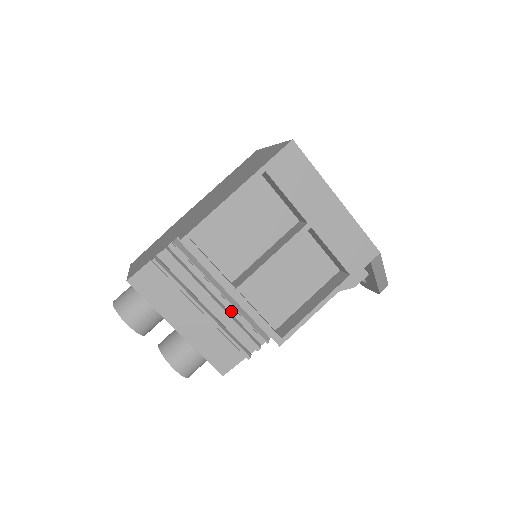
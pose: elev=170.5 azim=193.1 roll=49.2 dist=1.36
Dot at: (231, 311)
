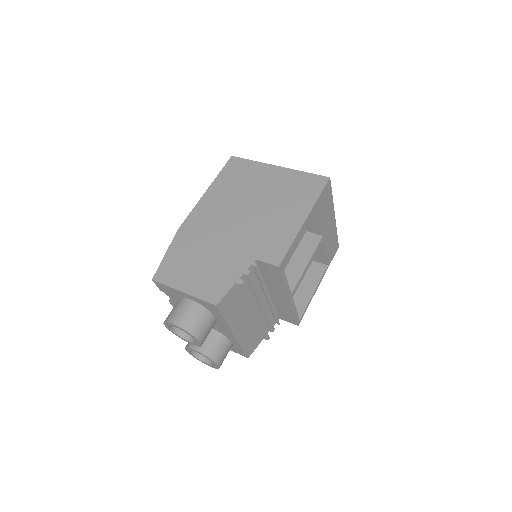
Dot at: (266, 308)
